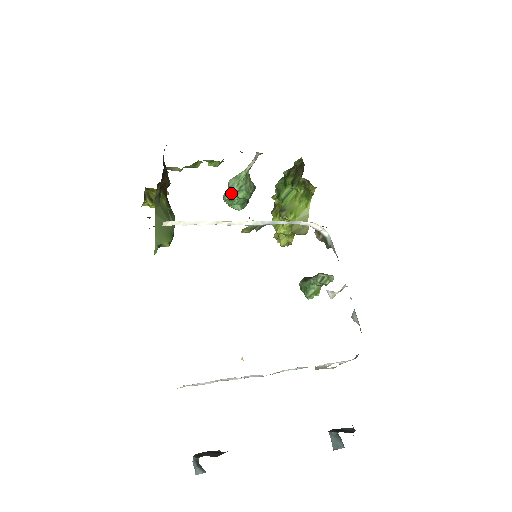
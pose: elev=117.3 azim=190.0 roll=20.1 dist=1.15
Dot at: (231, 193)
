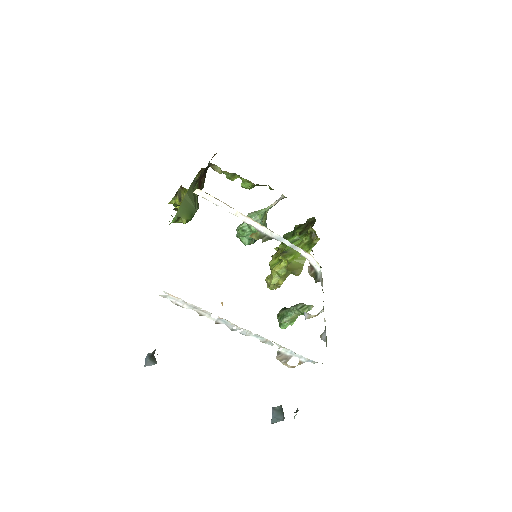
Dot at: (246, 224)
